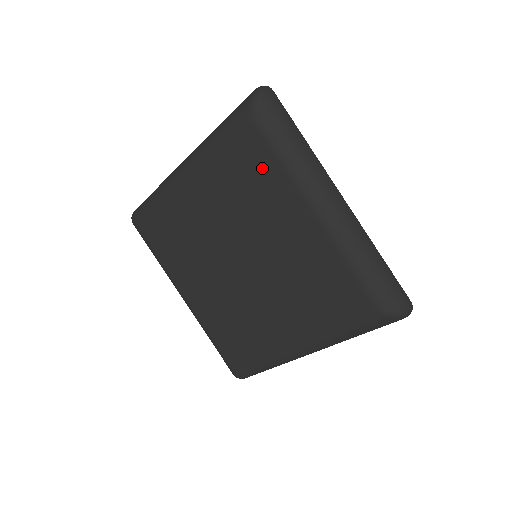
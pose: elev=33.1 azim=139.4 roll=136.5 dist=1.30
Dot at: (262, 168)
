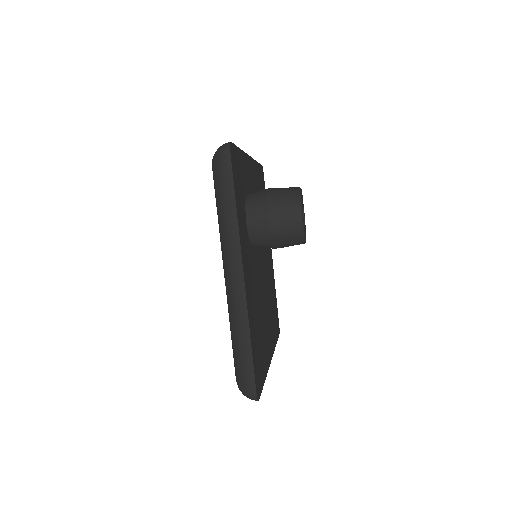
Dot at: occluded
